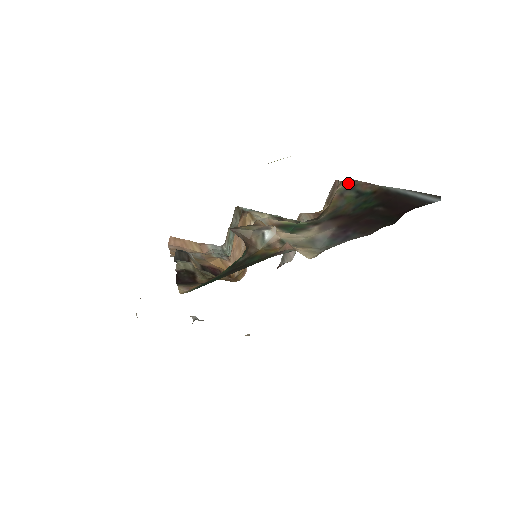
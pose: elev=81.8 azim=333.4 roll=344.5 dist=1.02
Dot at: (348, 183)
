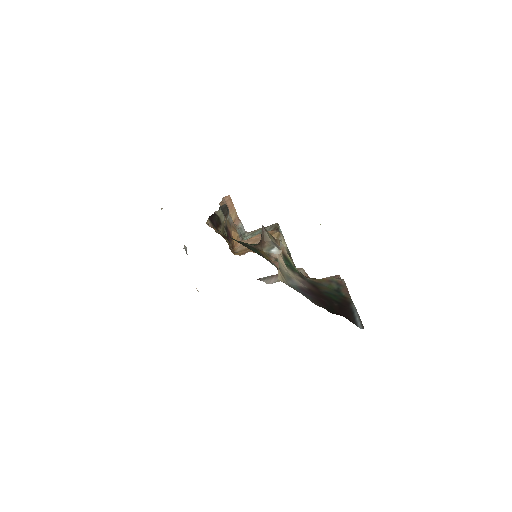
Dot at: (341, 281)
